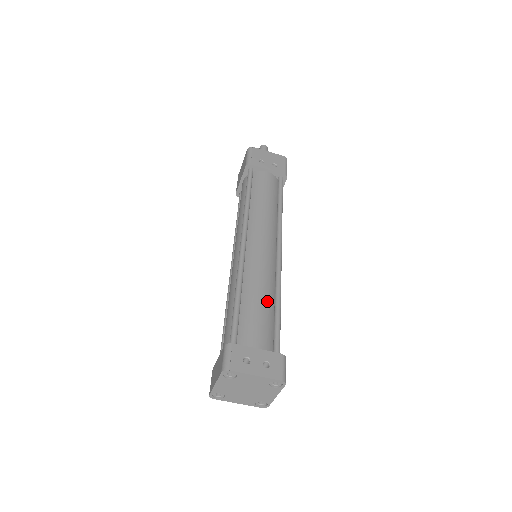
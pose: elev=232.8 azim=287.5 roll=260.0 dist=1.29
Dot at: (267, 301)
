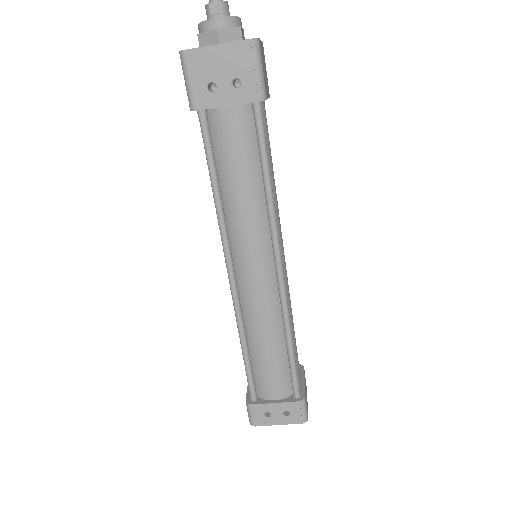
Dot at: (276, 346)
